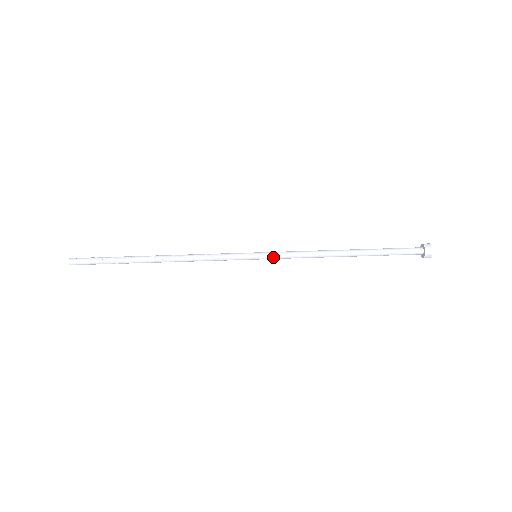
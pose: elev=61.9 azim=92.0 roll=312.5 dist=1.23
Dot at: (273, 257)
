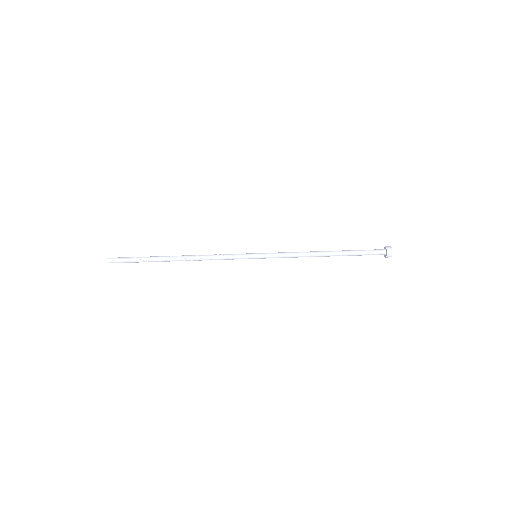
Dot at: (269, 256)
